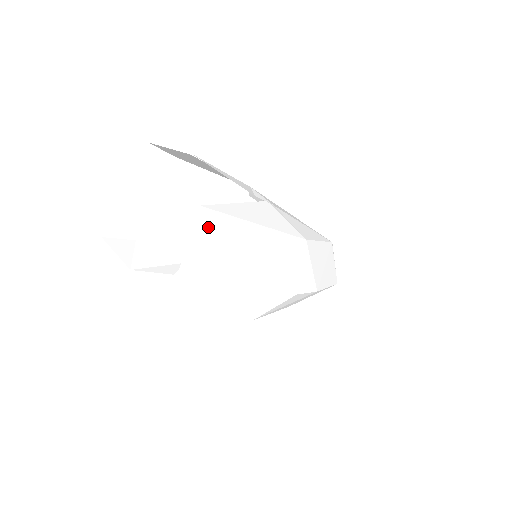
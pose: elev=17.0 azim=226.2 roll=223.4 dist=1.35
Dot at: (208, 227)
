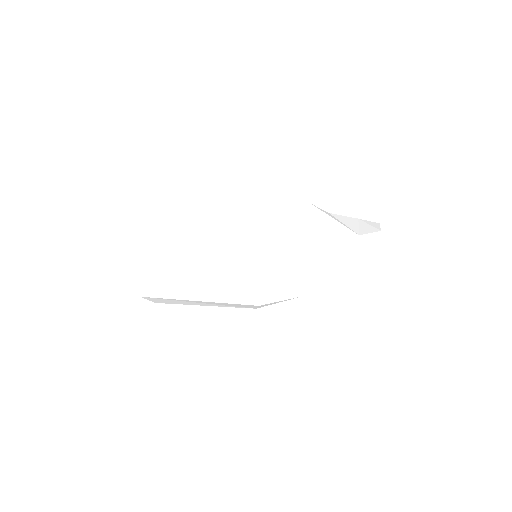
Dot at: (144, 272)
